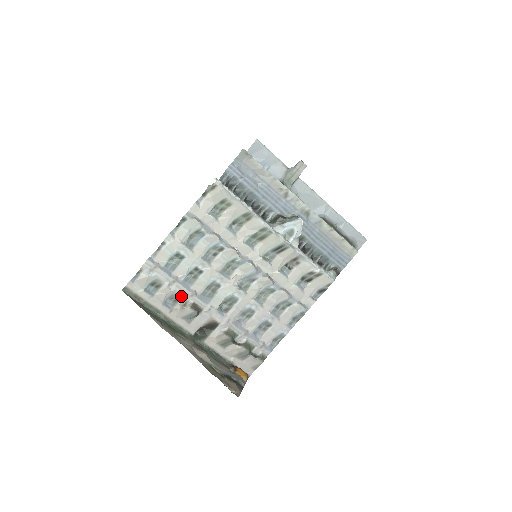
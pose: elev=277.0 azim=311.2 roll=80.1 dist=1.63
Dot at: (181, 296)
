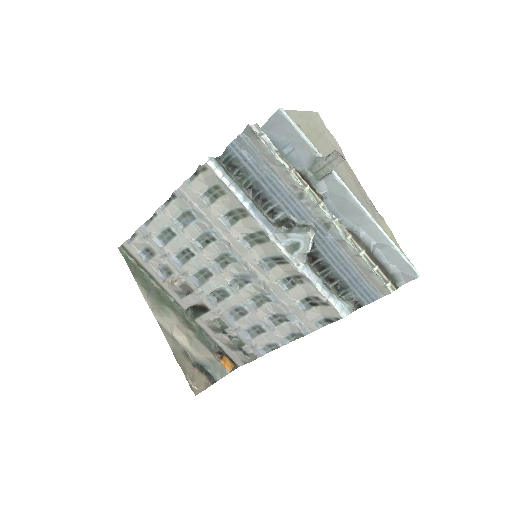
Dot at: (173, 271)
